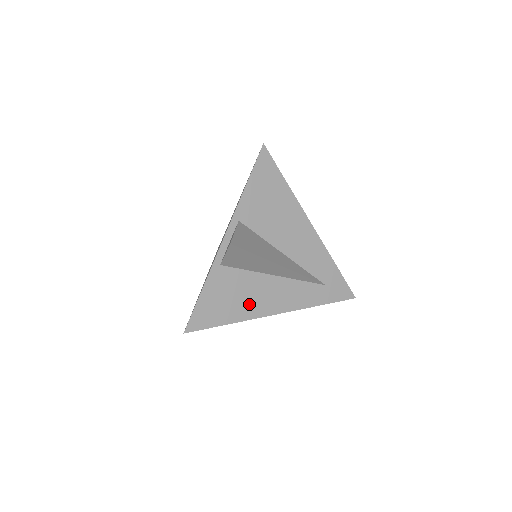
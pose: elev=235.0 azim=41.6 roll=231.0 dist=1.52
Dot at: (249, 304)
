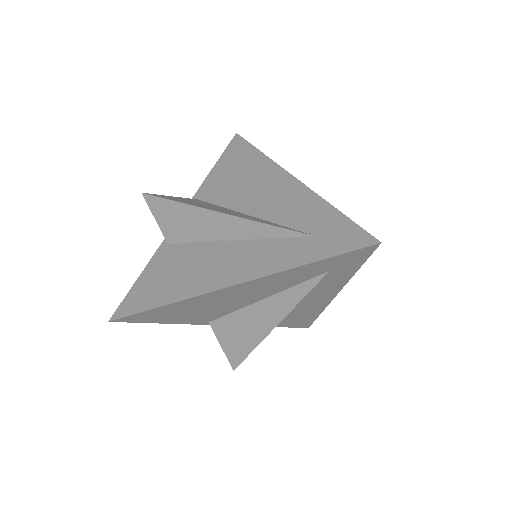
Dot at: (192, 279)
